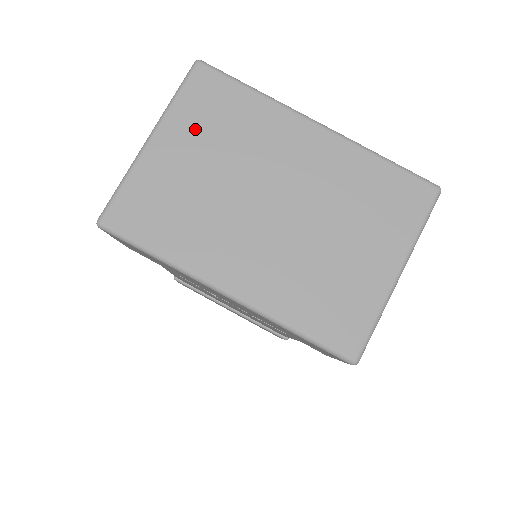
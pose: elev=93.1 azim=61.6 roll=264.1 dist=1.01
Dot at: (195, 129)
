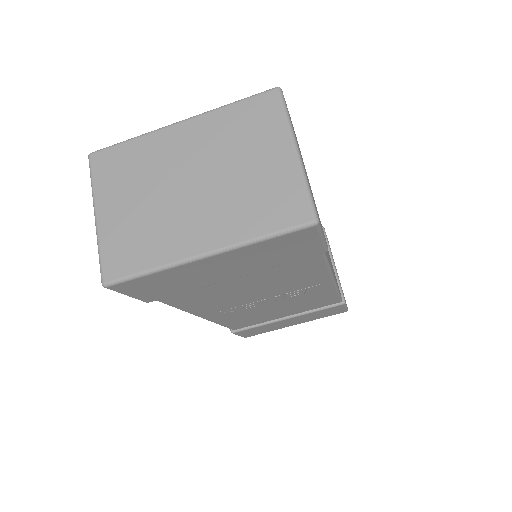
Dot at: (115, 188)
